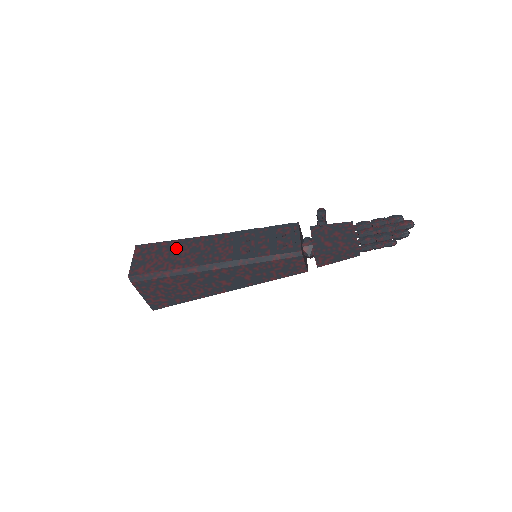
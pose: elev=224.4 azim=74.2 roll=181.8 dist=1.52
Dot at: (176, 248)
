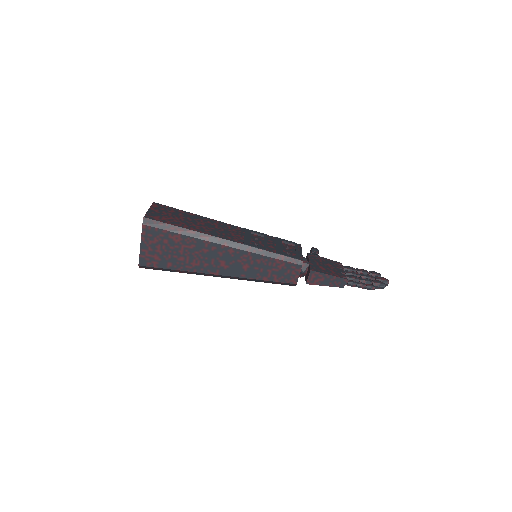
Dot at: (192, 218)
